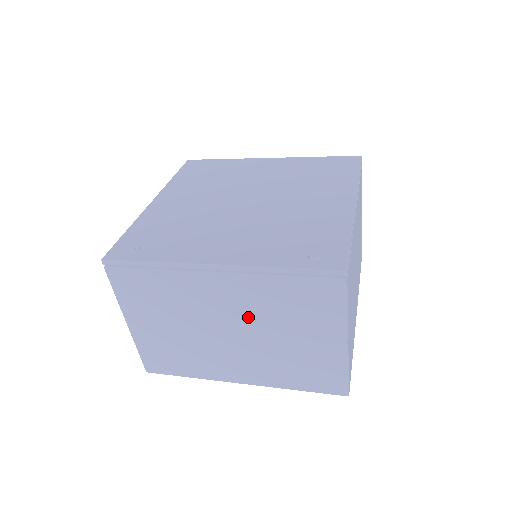
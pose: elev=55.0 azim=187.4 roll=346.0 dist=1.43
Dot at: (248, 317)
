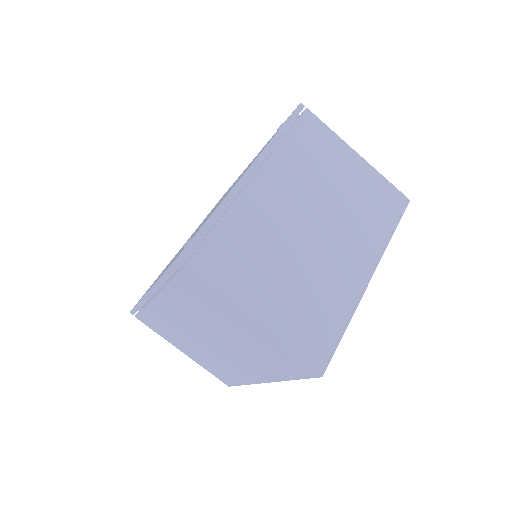
Dot at: (305, 197)
